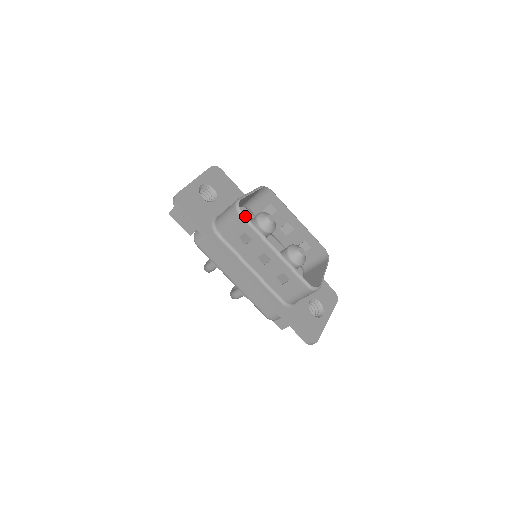
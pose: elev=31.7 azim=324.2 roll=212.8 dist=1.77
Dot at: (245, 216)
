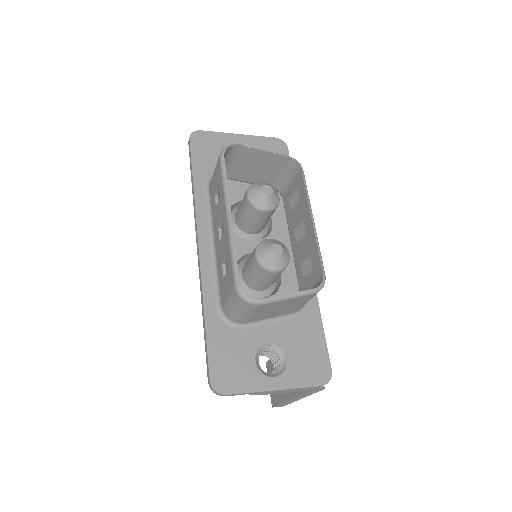
Dot at: (224, 160)
